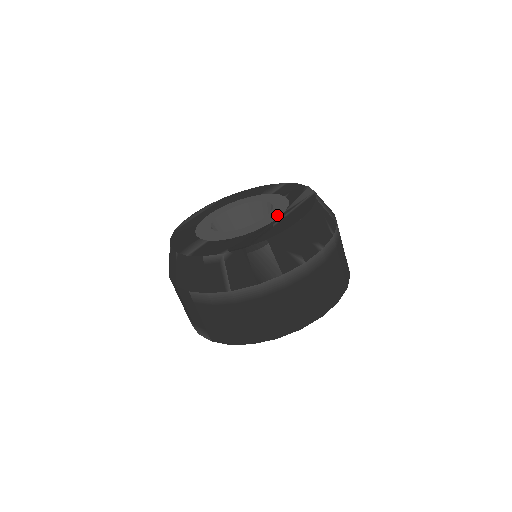
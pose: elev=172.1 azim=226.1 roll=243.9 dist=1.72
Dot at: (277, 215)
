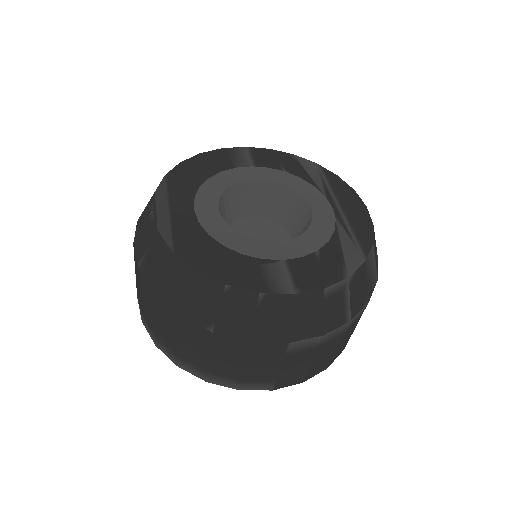
Dot at: (325, 203)
